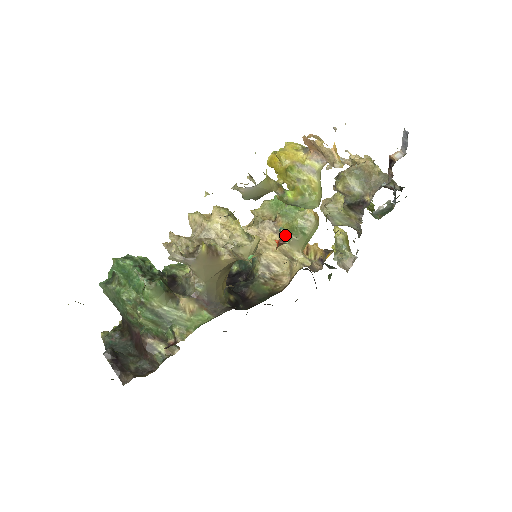
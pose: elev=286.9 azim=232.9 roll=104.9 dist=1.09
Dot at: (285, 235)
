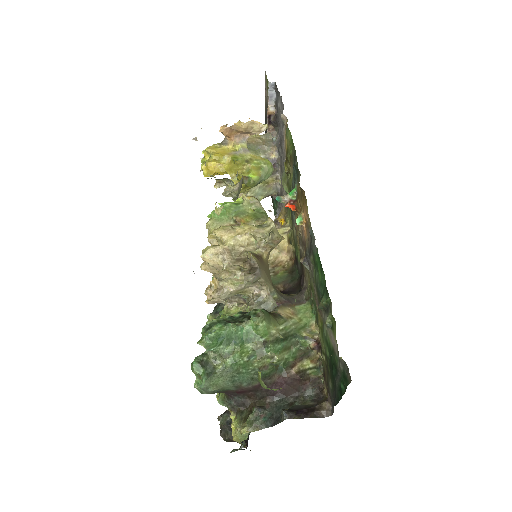
Dot at: (287, 197)
